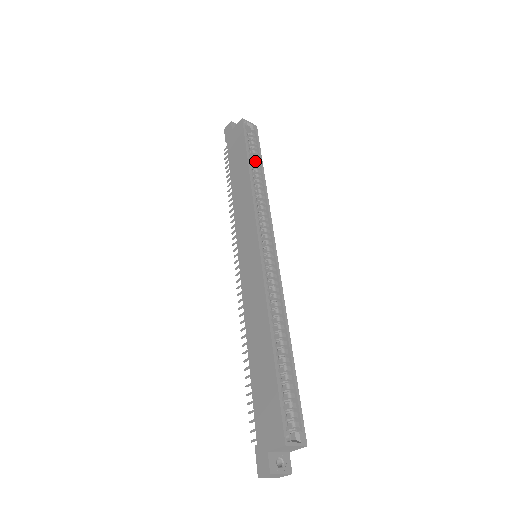
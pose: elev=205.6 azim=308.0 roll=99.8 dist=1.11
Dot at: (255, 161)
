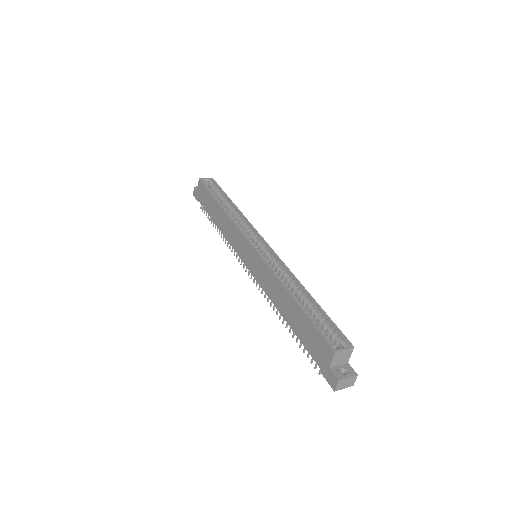
Dot at: (222, 199)
